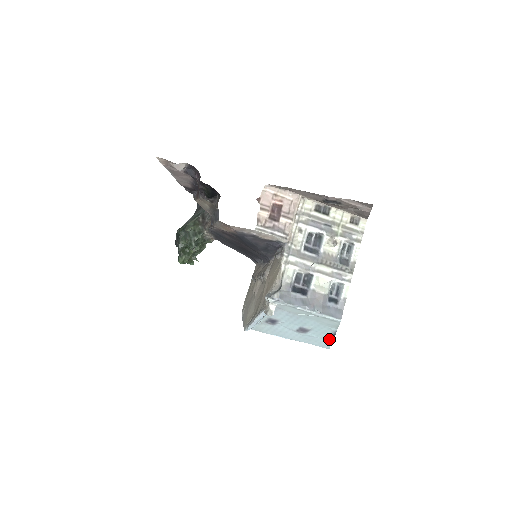
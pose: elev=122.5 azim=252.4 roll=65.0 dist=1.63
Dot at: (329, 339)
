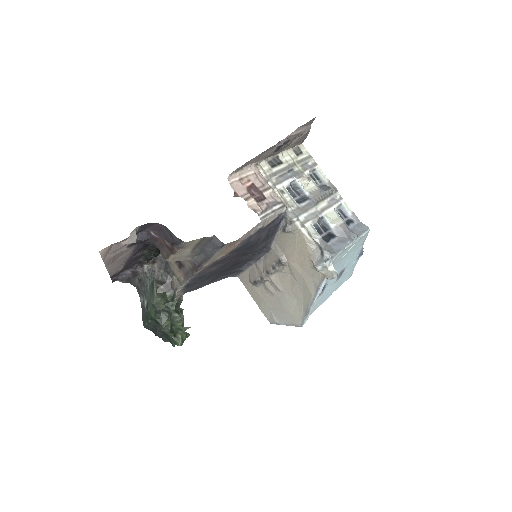
Dot at: (355, 263)
